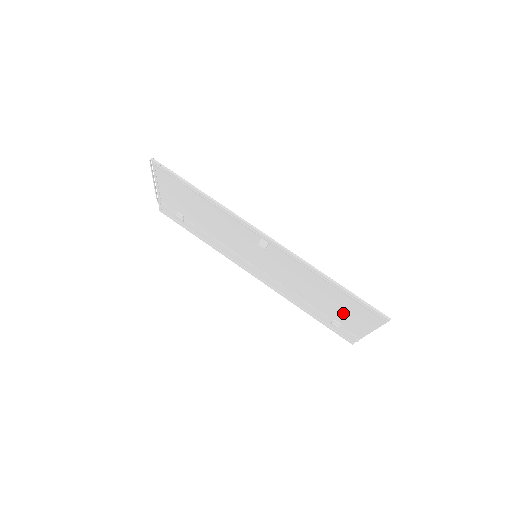
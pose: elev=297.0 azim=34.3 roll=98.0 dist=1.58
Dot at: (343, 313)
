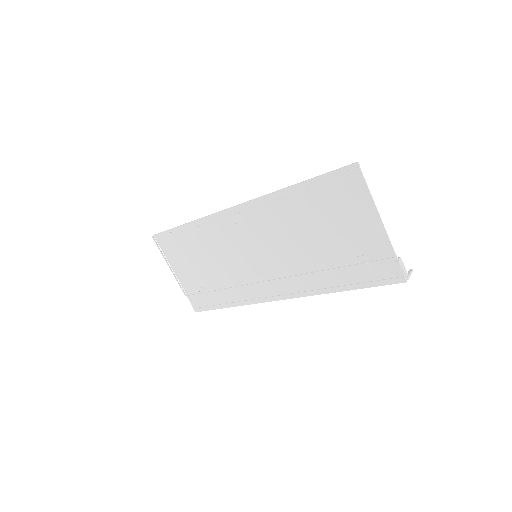
Dot at: (344, 227)
